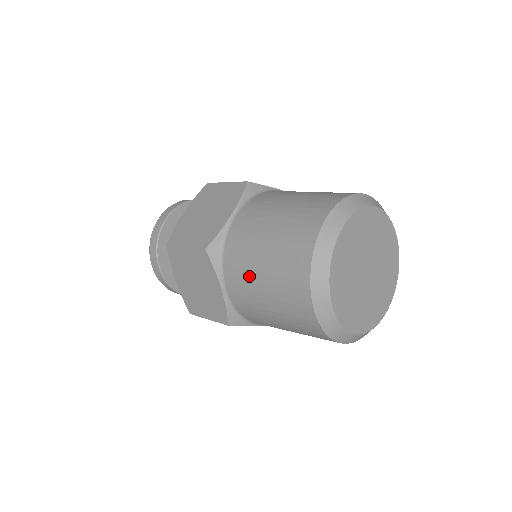
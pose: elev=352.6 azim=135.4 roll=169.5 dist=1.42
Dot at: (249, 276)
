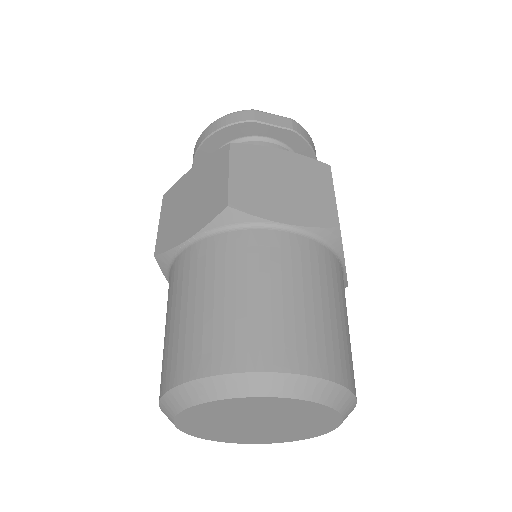
Dot at: occluded
